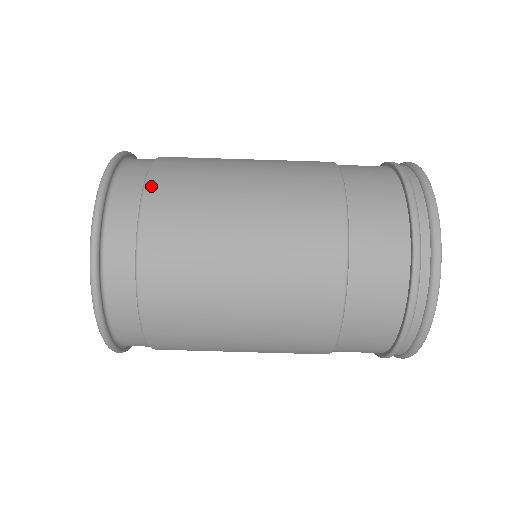
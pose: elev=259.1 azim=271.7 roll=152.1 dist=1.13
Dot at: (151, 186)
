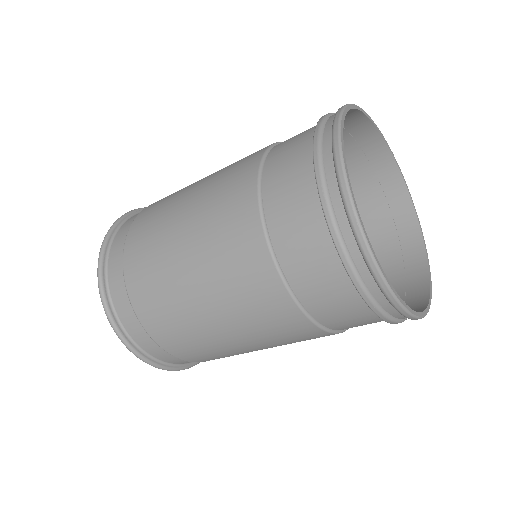
Dot at: (182, 358)
